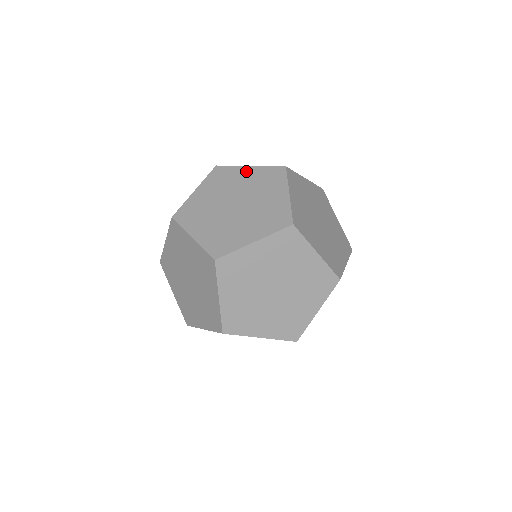
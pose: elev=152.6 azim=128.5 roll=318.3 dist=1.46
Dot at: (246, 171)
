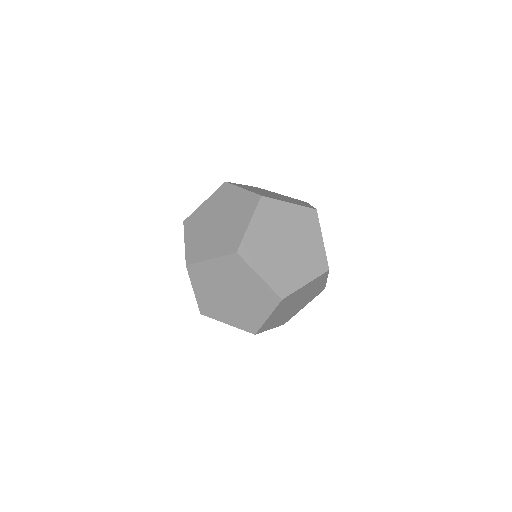
Dot at: (205, 205)
